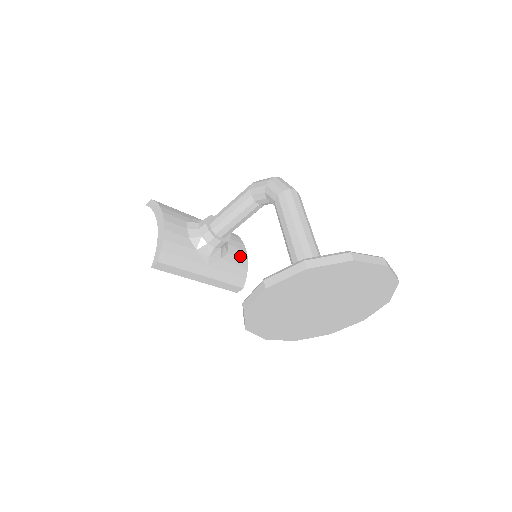
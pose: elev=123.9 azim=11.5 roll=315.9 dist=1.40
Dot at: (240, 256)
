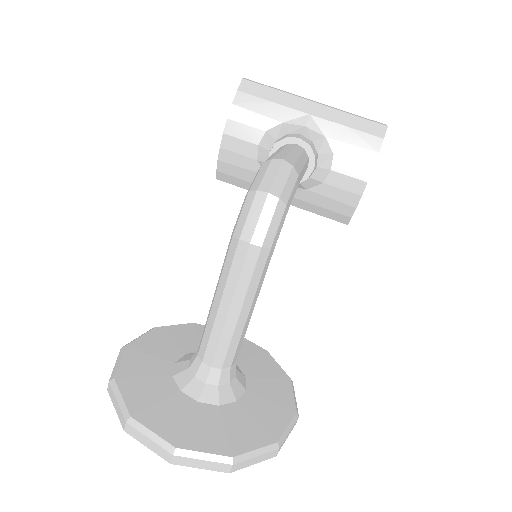
Dot at: (347, 189)
